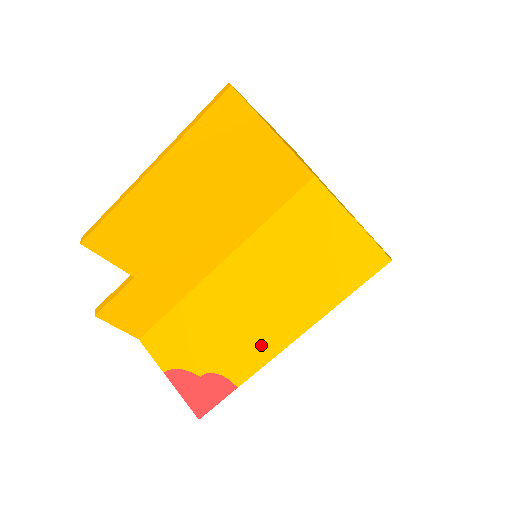
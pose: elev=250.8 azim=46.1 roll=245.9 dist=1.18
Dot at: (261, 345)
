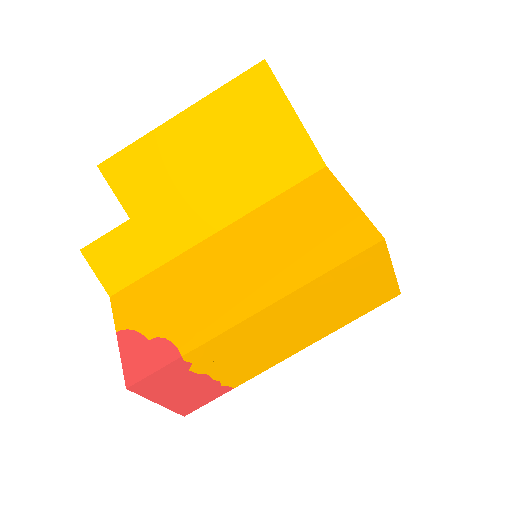
Dot at: (223, 313)
